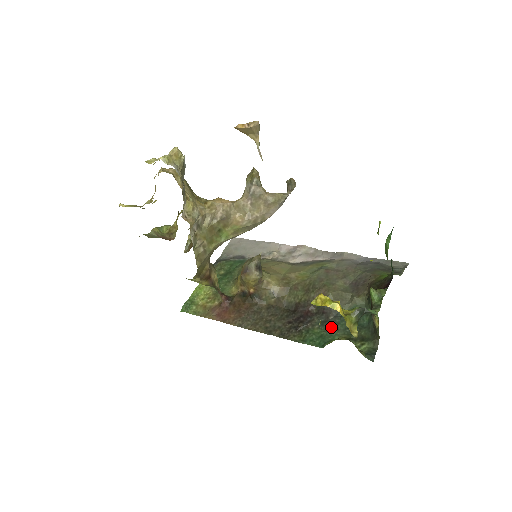
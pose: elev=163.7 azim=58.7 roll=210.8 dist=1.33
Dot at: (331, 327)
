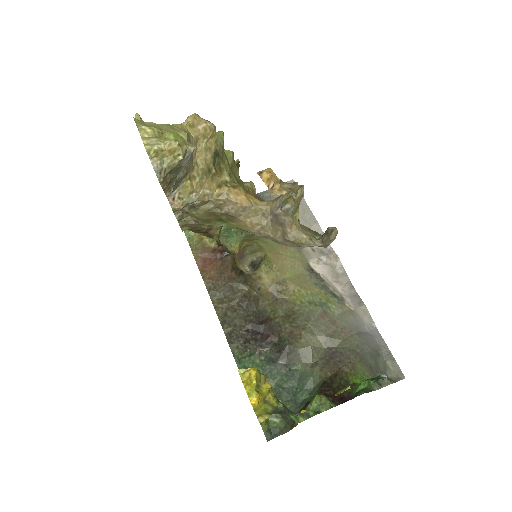
Dot at: (272, 372)
